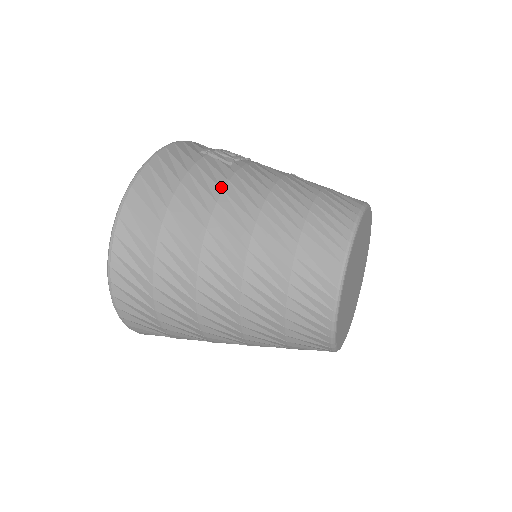
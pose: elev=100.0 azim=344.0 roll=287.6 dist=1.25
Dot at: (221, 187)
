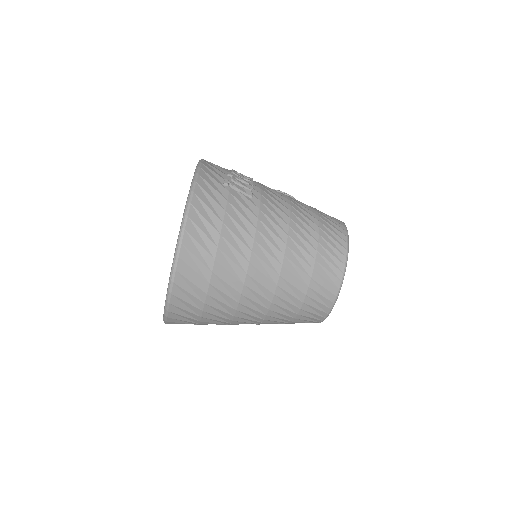
Dot at: (254, 225)
